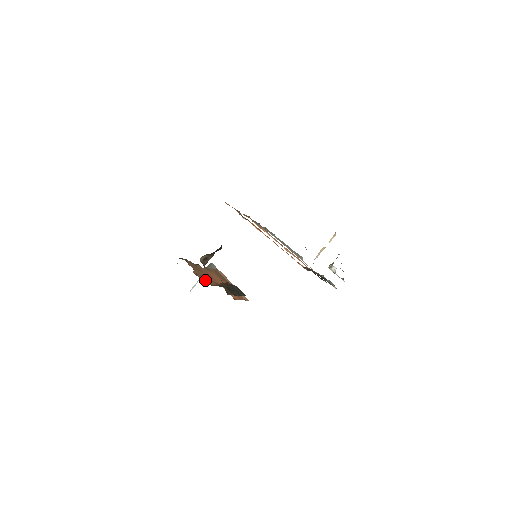
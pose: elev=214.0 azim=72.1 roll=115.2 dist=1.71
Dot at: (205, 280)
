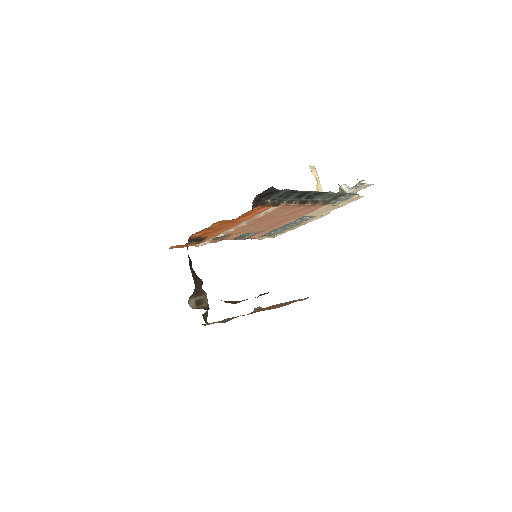
Dot at: occluded
